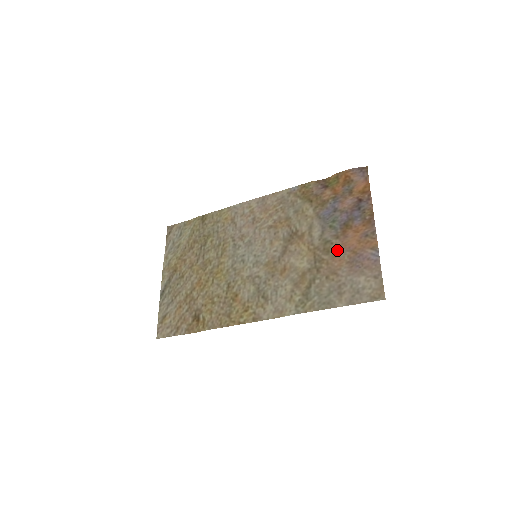
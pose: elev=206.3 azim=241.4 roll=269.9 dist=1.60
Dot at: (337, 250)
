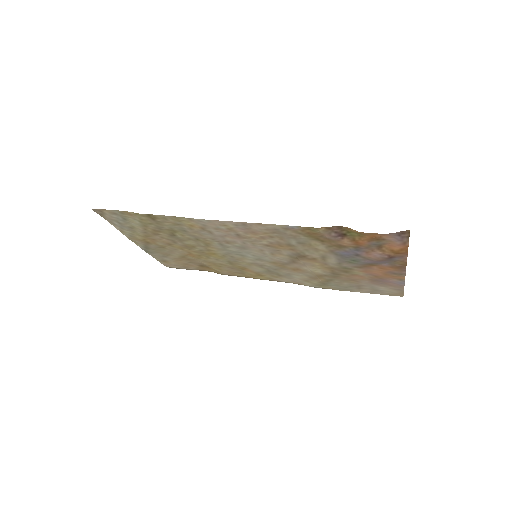
Dot at: (358, 273)
